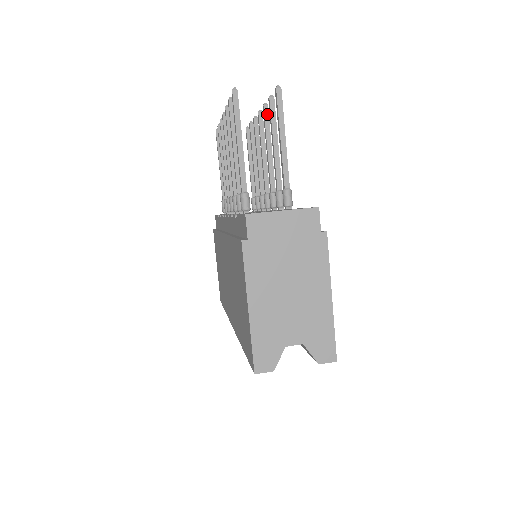
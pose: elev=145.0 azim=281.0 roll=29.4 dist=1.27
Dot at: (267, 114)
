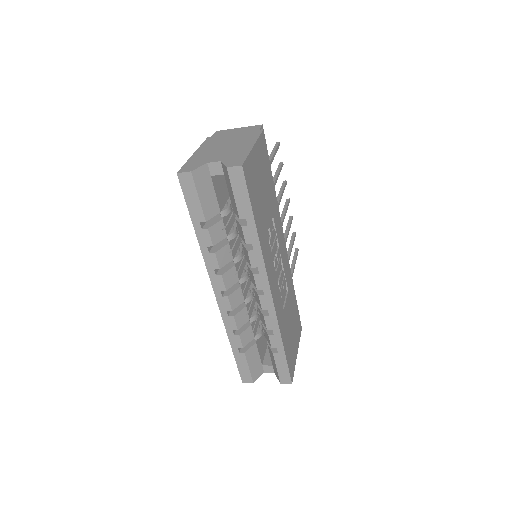
Dot at: (284, 183)
